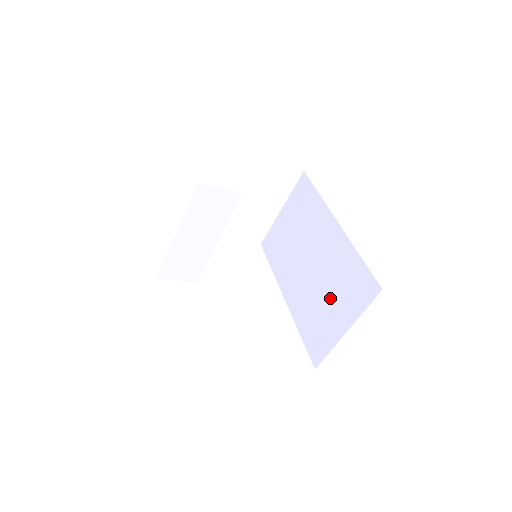
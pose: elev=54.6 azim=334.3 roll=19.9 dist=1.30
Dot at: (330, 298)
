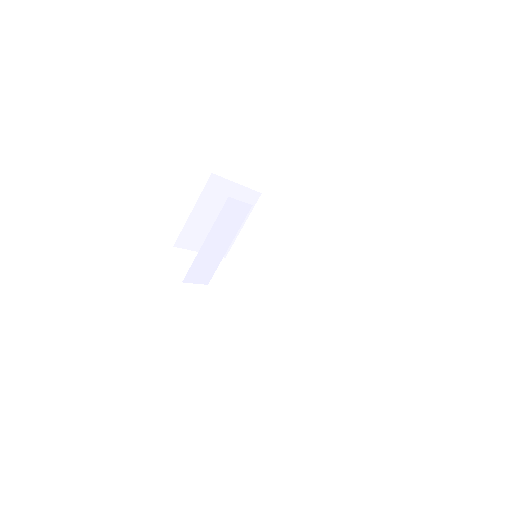
Dot at: (312, 281)
